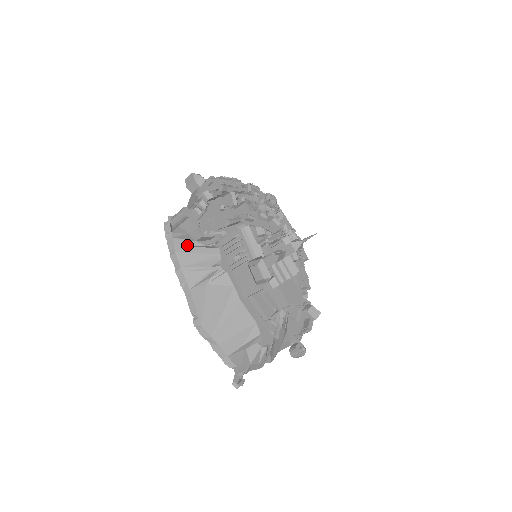
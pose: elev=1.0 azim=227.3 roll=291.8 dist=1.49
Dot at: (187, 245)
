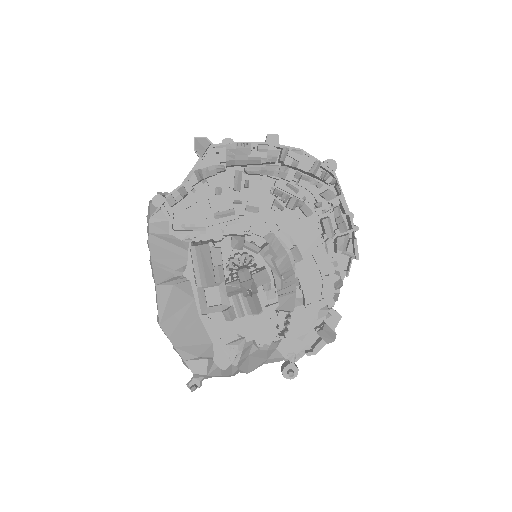
Dot at: (162, 235)
